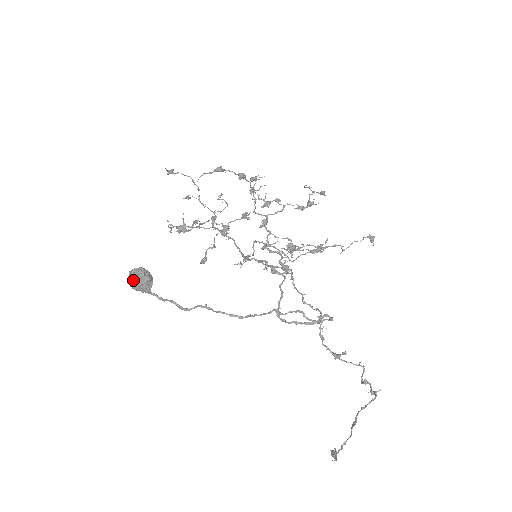
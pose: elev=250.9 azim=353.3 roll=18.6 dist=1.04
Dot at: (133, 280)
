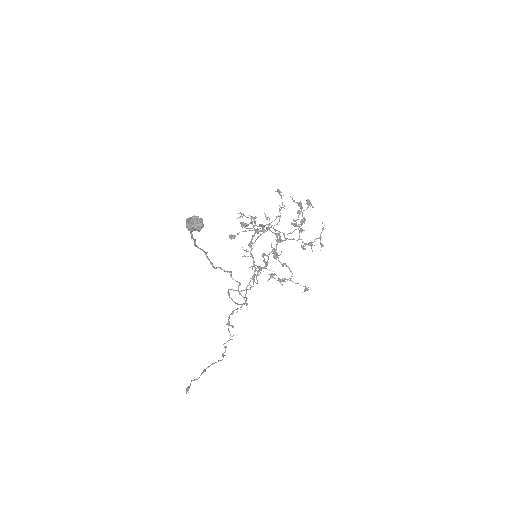
Dot at: (192, 227)
